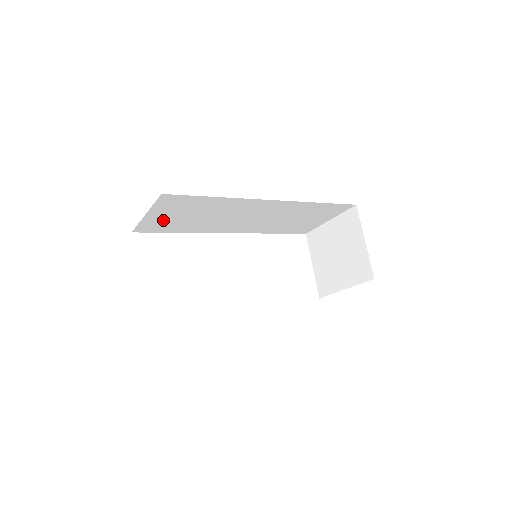
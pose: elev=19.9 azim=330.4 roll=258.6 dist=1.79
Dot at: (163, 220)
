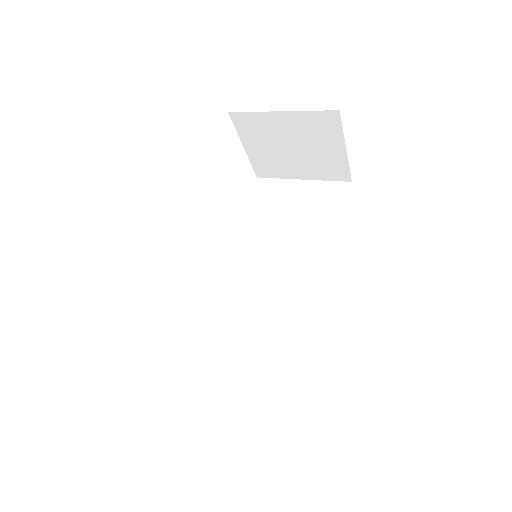
Dot at: occluded
